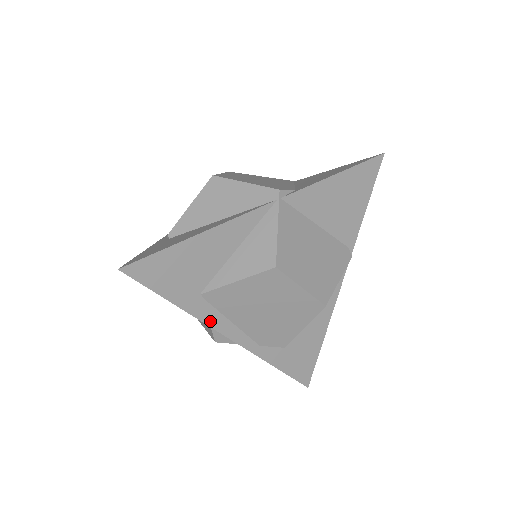
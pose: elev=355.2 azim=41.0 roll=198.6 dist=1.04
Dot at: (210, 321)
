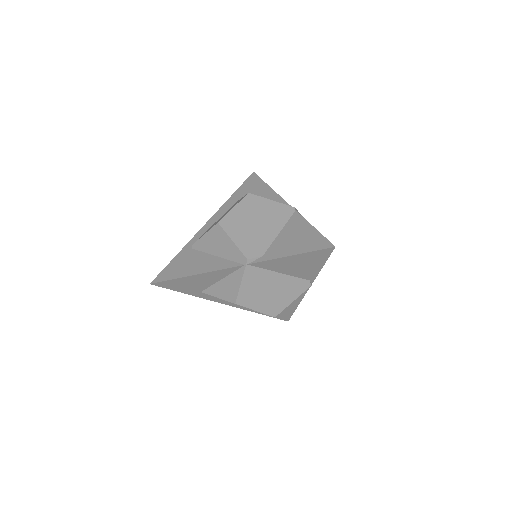
Dot at: (211, 299)
